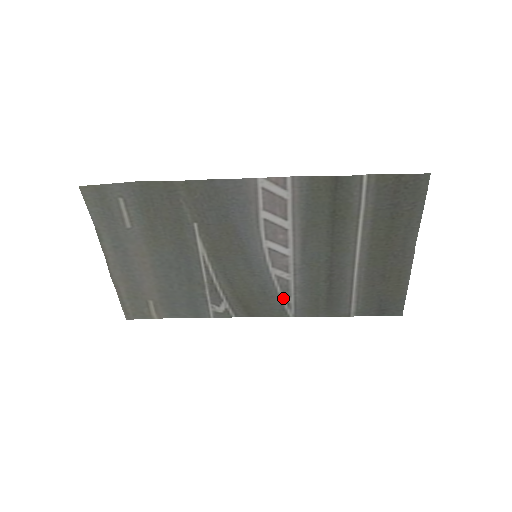
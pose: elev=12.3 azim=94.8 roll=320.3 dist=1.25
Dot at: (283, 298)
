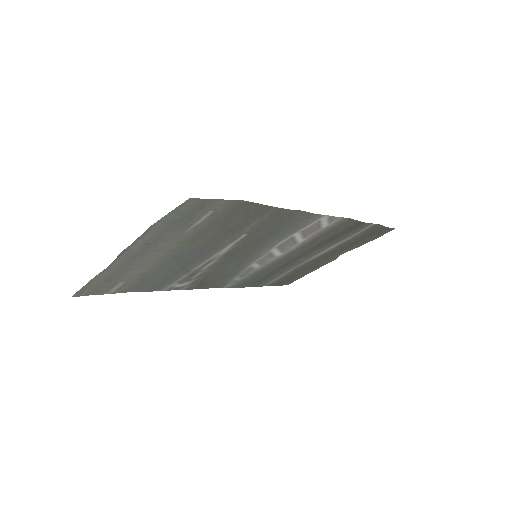
Dot at: (236, 278)
